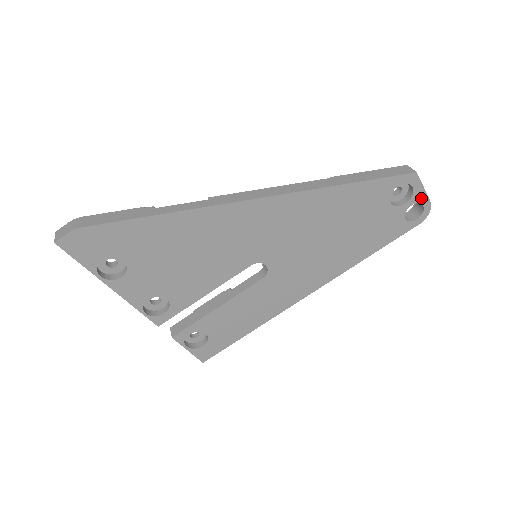
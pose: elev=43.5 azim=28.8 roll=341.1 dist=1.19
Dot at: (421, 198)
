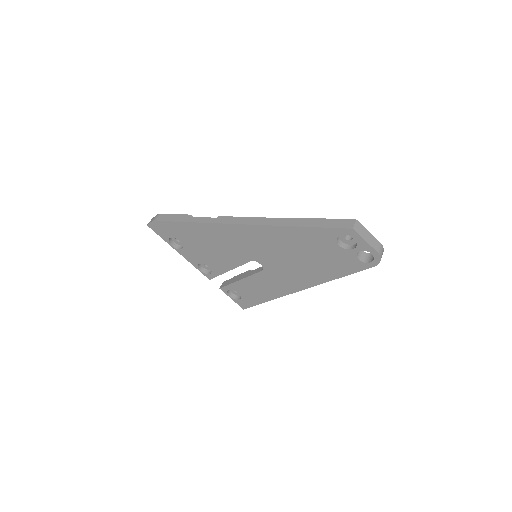
Dot at: (367, 248)
